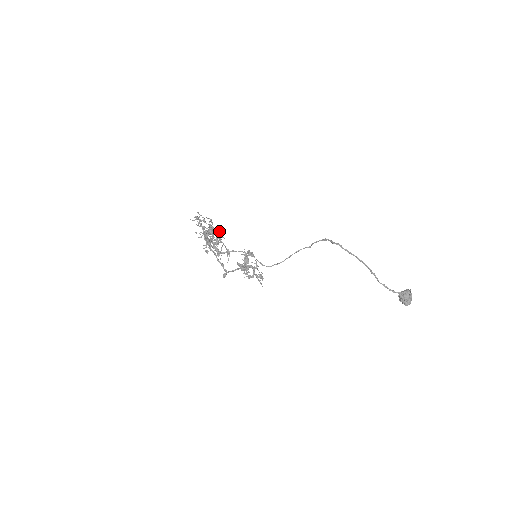
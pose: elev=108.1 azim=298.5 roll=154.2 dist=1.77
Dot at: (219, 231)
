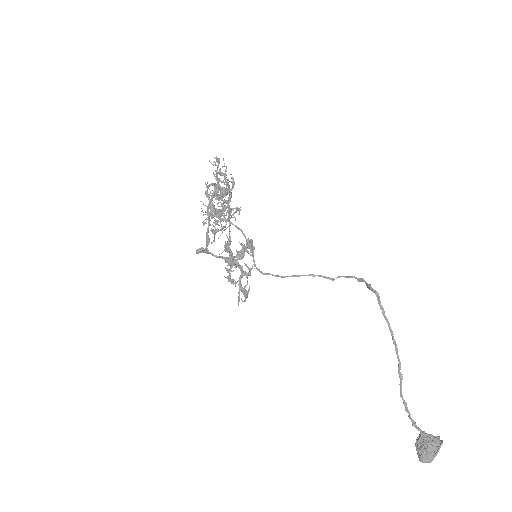
Dot at: occluded
